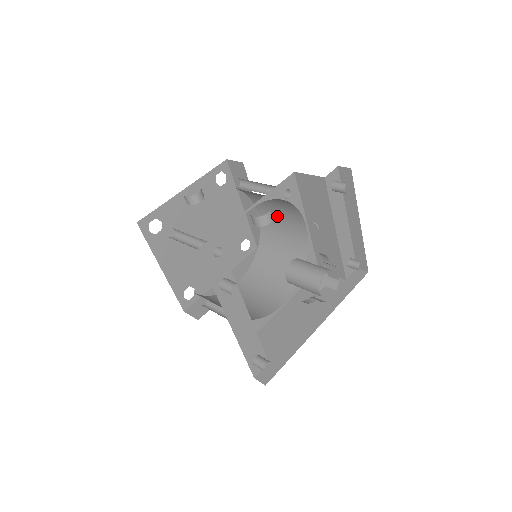
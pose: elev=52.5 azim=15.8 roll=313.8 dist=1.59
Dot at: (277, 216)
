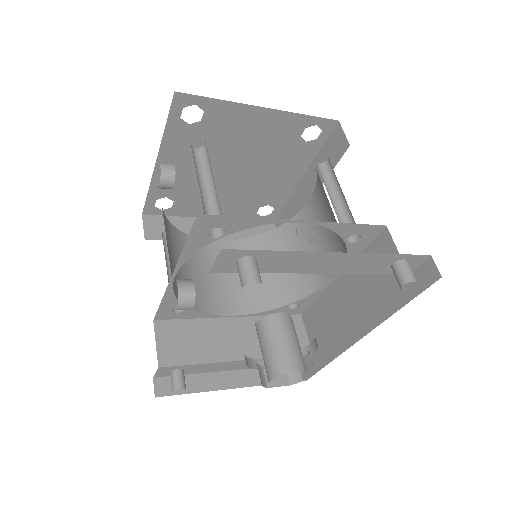
Dot at: occluded
